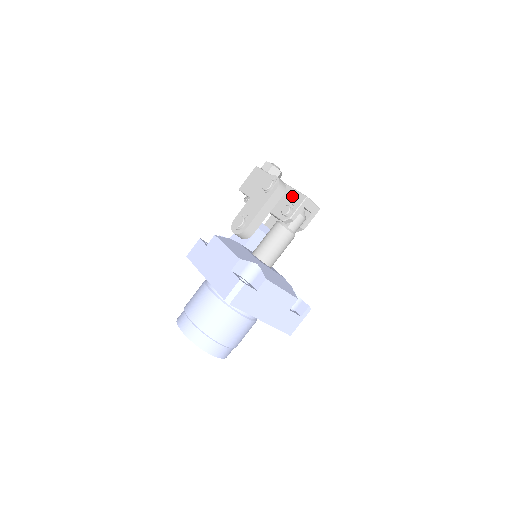
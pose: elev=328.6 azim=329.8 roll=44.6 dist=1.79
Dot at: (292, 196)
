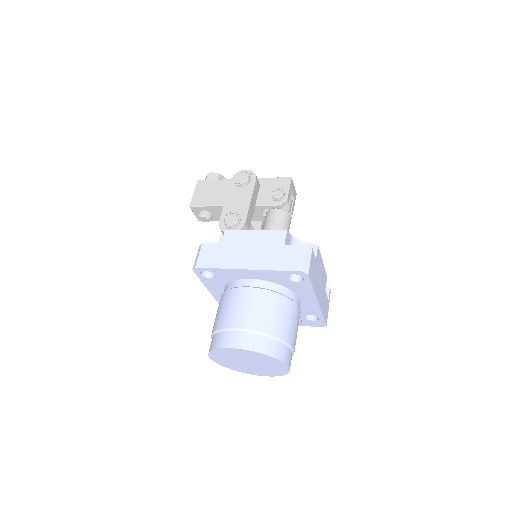
Dot at: (273, 183)
